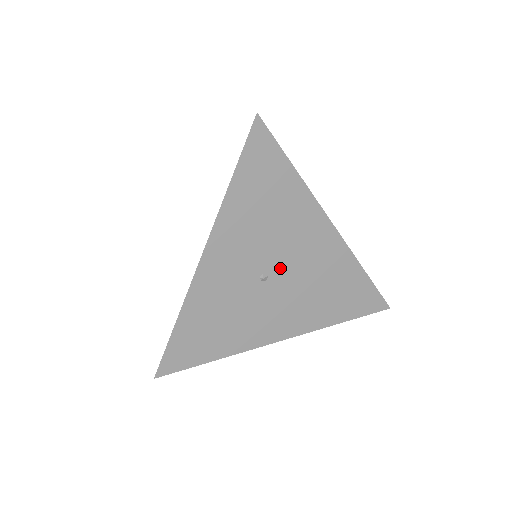
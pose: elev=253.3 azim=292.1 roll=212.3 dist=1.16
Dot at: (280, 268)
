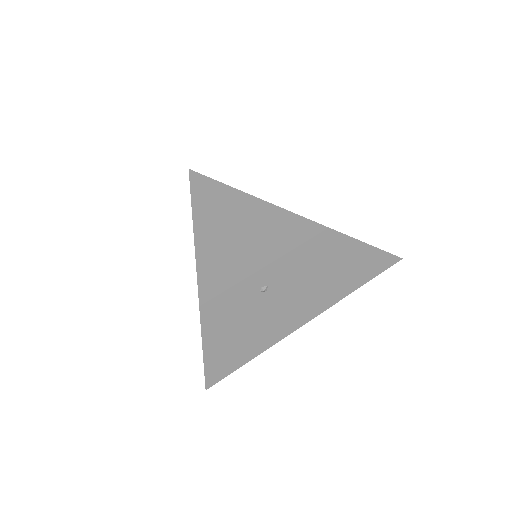
Dot at: (276, 276)
